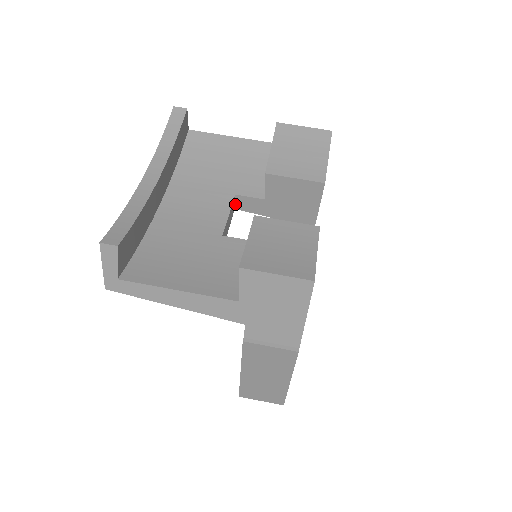
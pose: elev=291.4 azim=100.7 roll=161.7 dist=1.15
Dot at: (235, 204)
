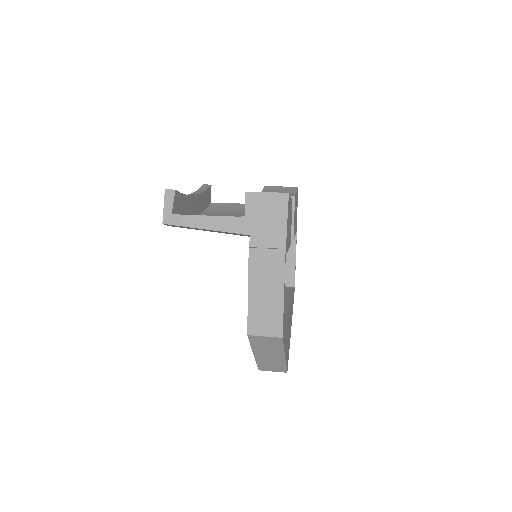
Dot at: occluded
